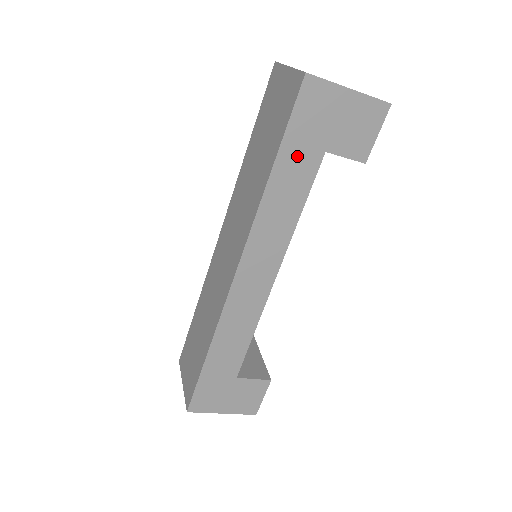
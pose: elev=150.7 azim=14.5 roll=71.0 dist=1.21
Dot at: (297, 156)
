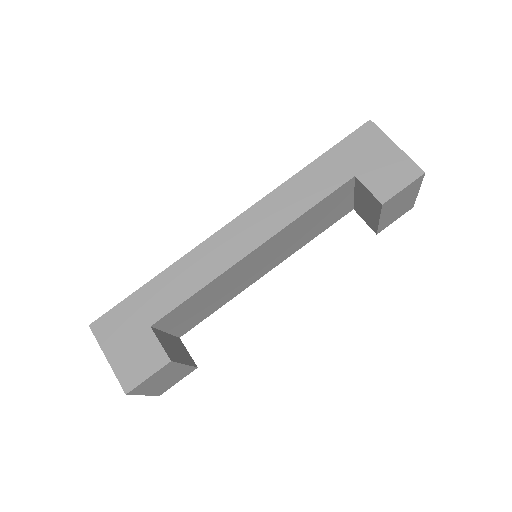
Dot at: (333, 166)
